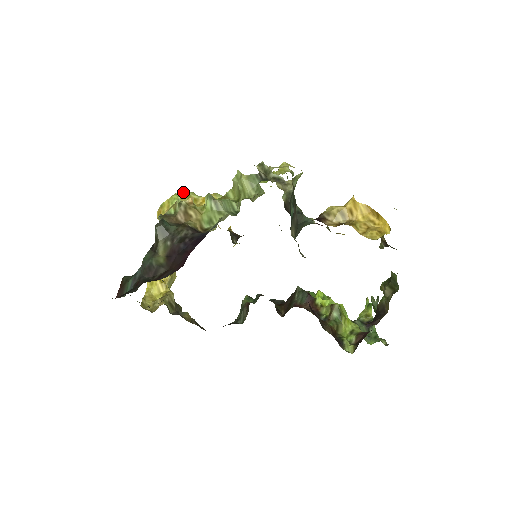
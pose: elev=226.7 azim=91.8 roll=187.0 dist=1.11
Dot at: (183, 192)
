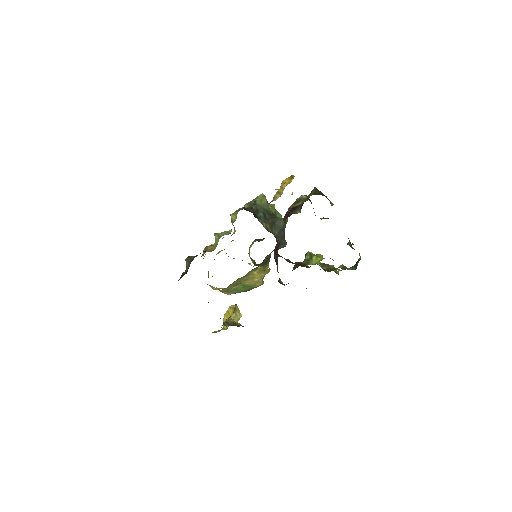
Dot at: occluded
